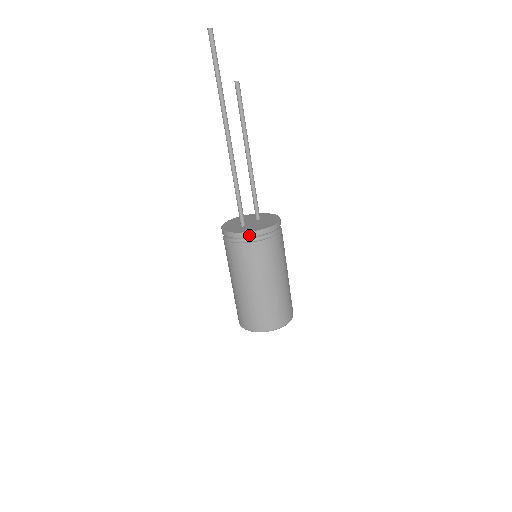
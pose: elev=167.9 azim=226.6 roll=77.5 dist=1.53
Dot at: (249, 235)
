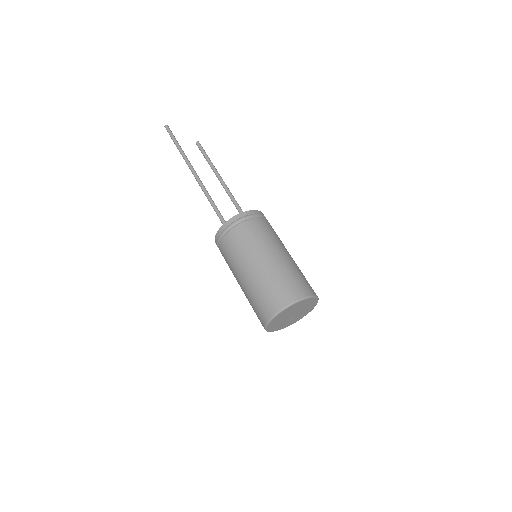
Dot at: (219, 233)
